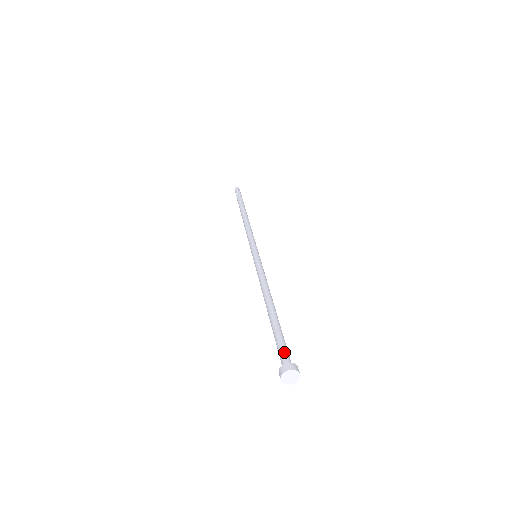
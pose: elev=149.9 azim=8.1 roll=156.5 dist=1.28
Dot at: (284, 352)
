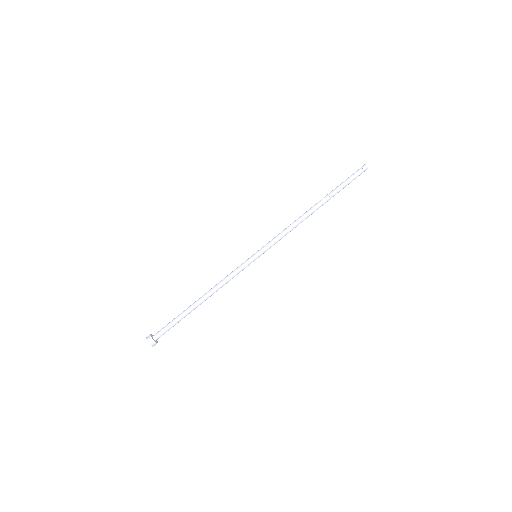
Dot at: (162, 331)
